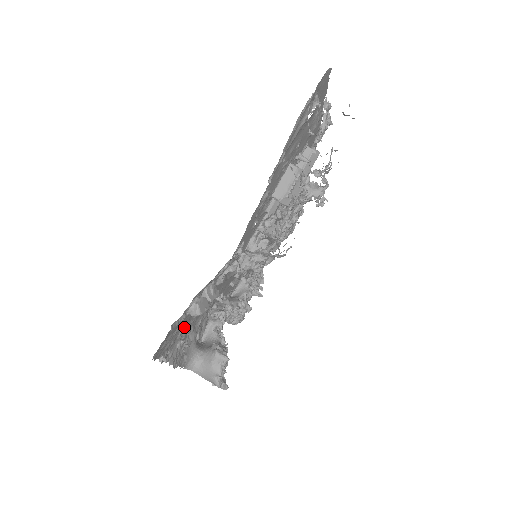
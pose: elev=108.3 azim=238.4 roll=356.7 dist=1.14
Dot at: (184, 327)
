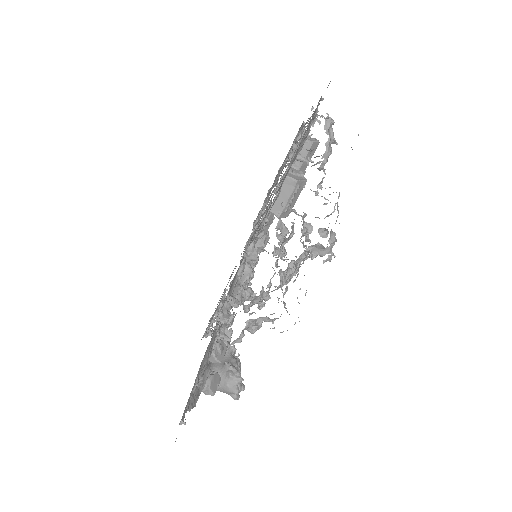
Dot at: occluded
